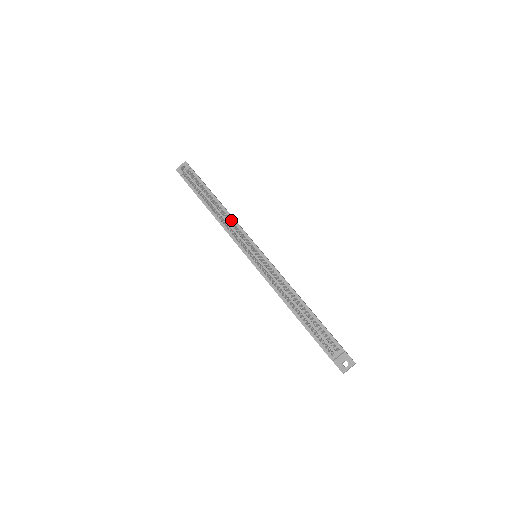
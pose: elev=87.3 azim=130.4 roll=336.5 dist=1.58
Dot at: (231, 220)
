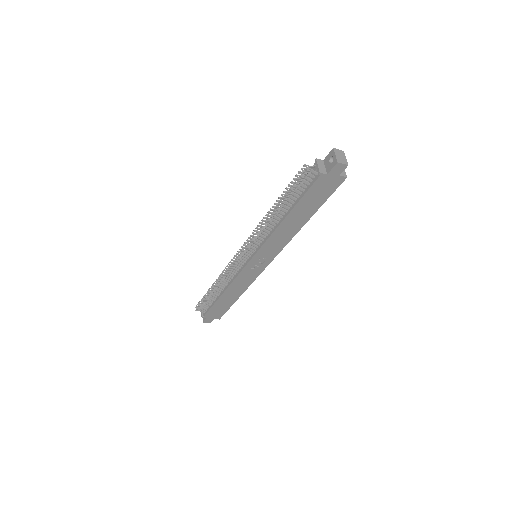
Dot at: occluded
